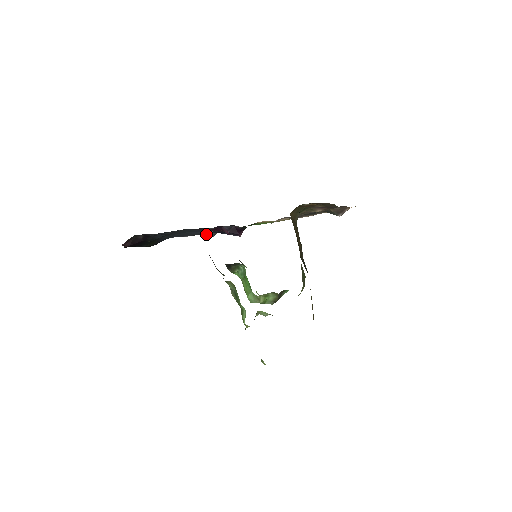
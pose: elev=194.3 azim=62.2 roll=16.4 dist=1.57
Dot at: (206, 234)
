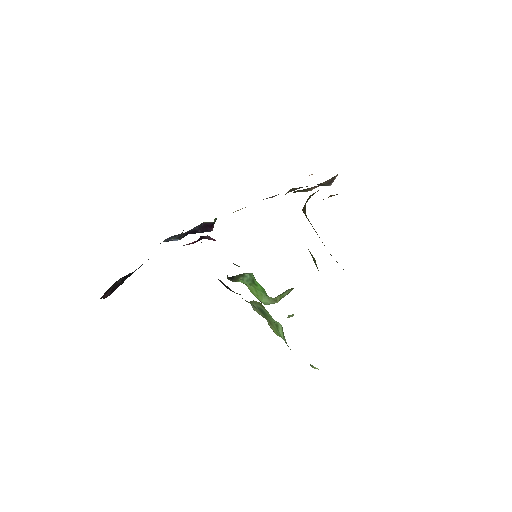
Dot at: (170, 239)
